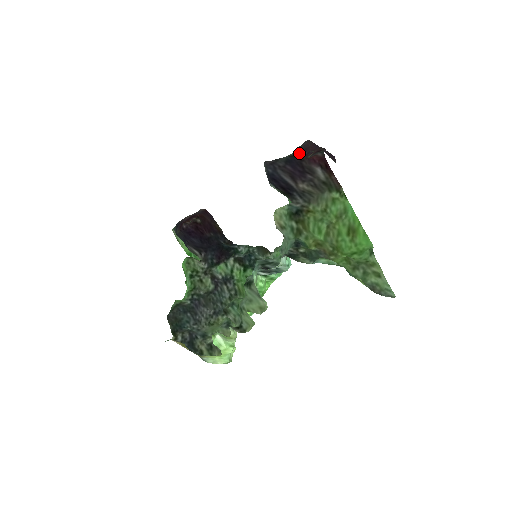
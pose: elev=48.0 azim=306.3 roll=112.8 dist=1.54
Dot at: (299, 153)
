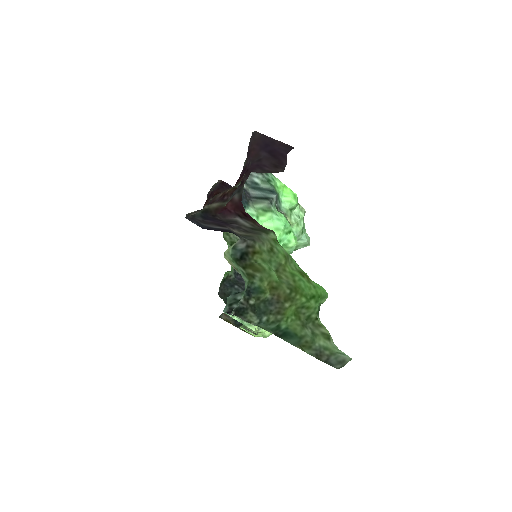
Dot at: occluded
